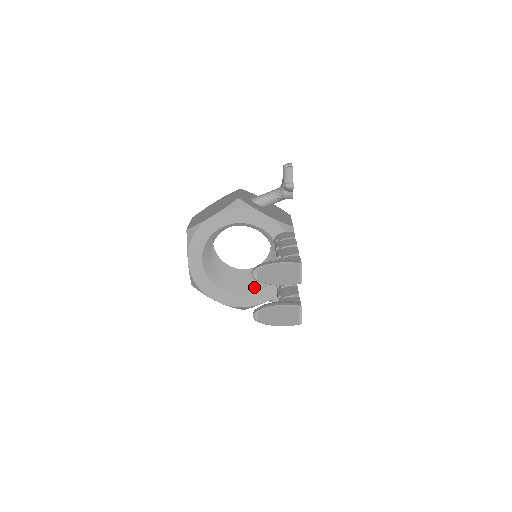
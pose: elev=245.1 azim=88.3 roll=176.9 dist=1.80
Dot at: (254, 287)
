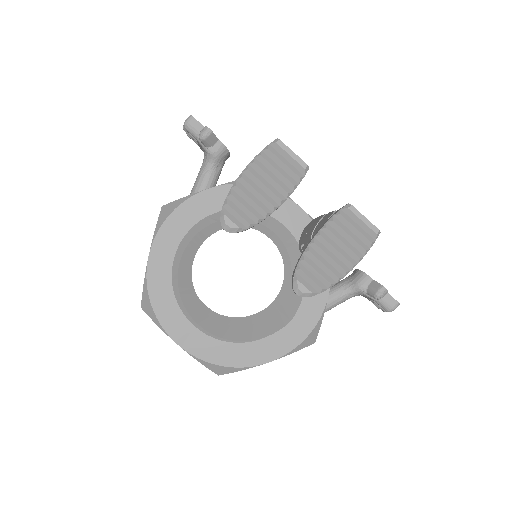
Dot at: (294, 296)
